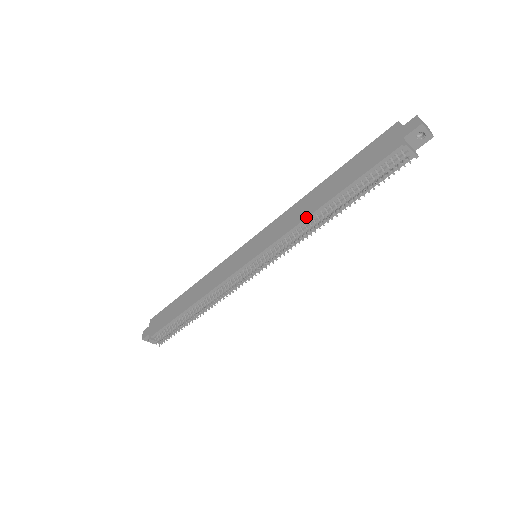
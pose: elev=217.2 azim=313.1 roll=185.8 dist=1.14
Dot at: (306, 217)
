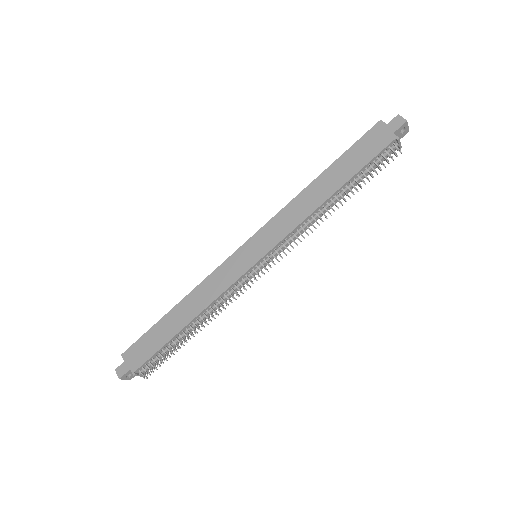
Dot at: (315, 210)
